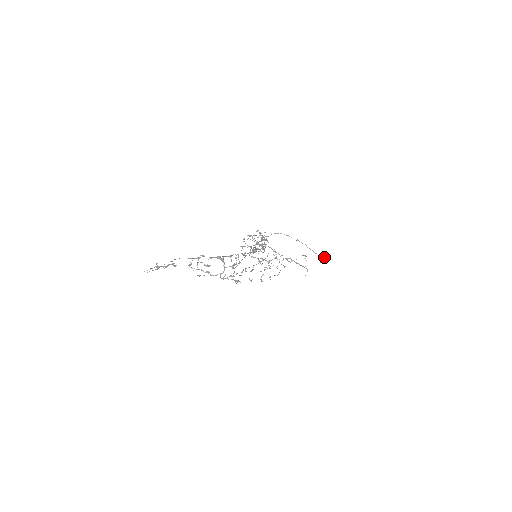
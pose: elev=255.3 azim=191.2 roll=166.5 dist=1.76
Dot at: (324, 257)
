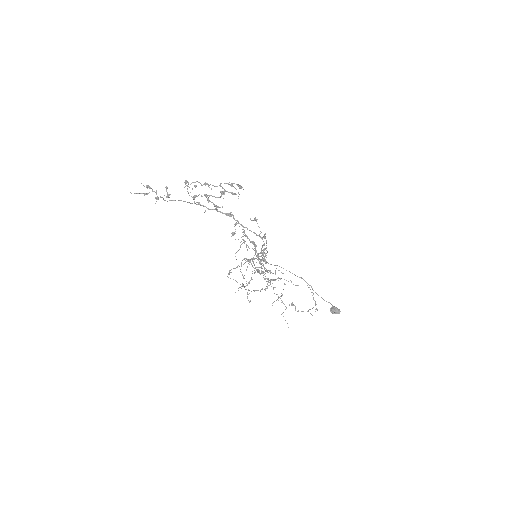
Dot at: (334, 306)
